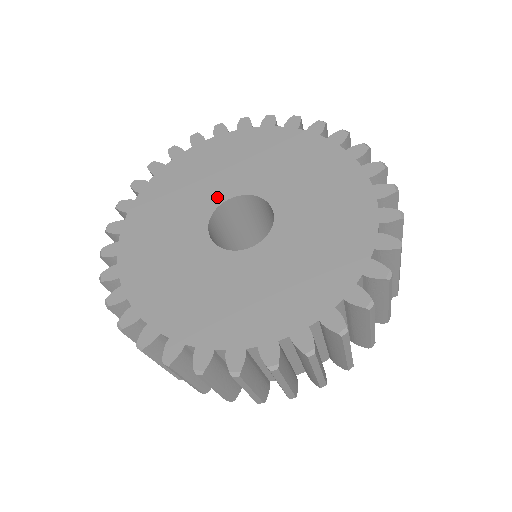
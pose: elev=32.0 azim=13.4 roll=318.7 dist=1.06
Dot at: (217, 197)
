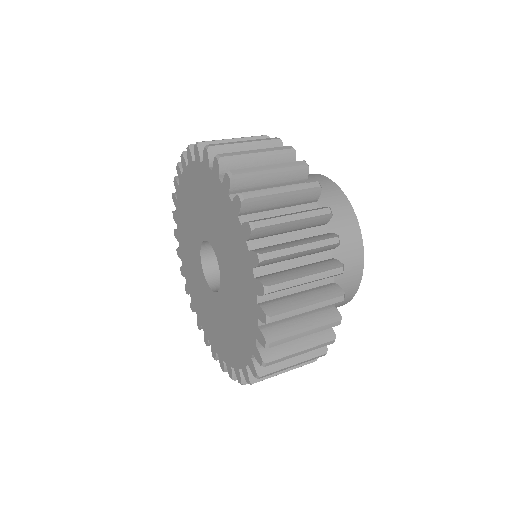
Dot at: (201, 233)
